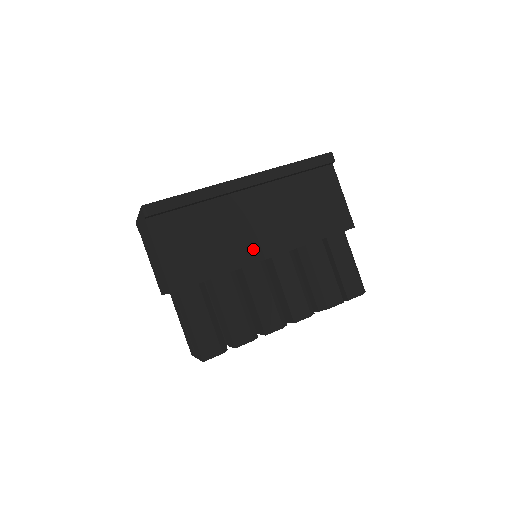
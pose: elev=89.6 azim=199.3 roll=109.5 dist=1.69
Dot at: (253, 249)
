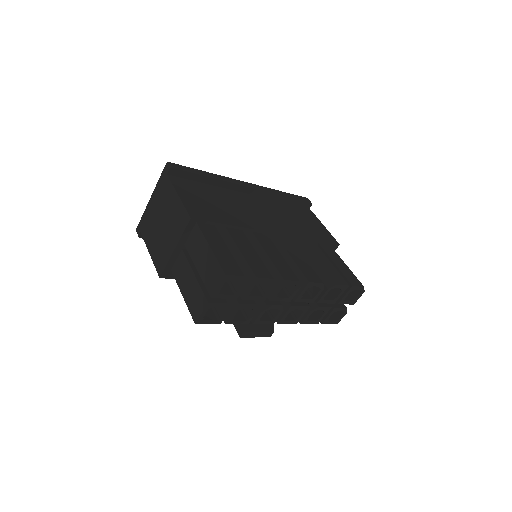
Dot at: (260, 223)
